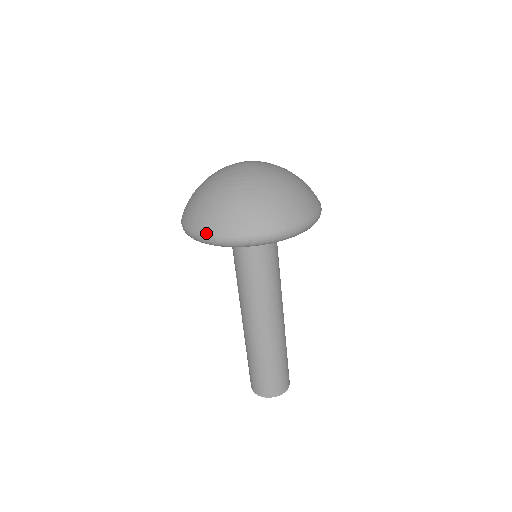
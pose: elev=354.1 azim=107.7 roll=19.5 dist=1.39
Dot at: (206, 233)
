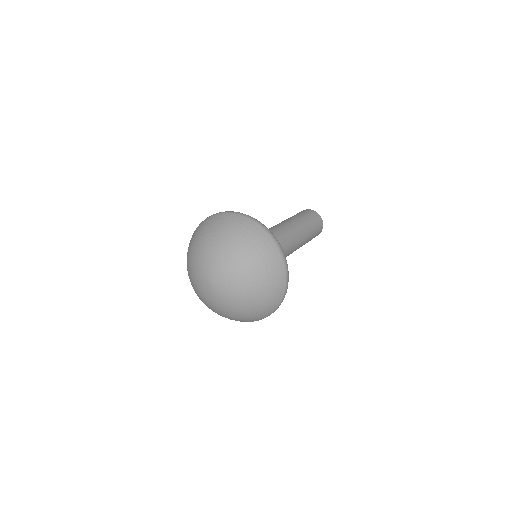
Dot at: occluded
